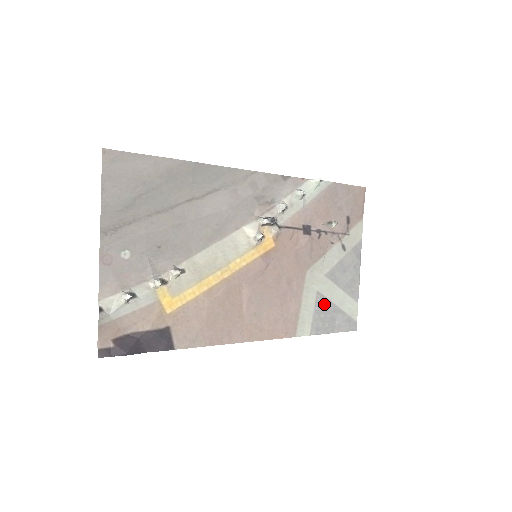
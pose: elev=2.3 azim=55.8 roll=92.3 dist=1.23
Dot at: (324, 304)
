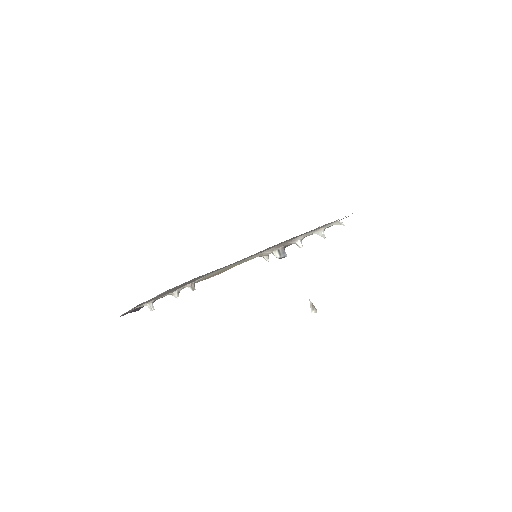
Dot at: occluded
